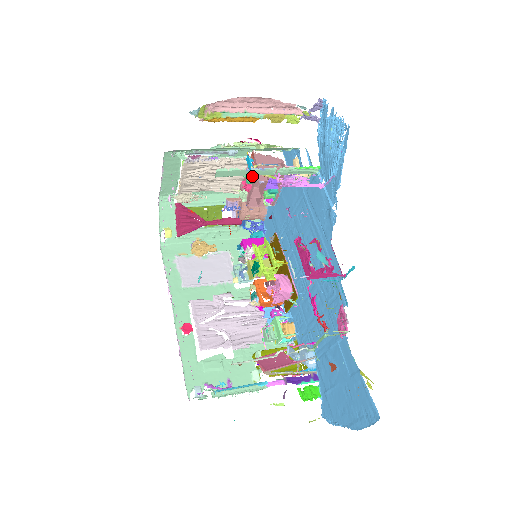
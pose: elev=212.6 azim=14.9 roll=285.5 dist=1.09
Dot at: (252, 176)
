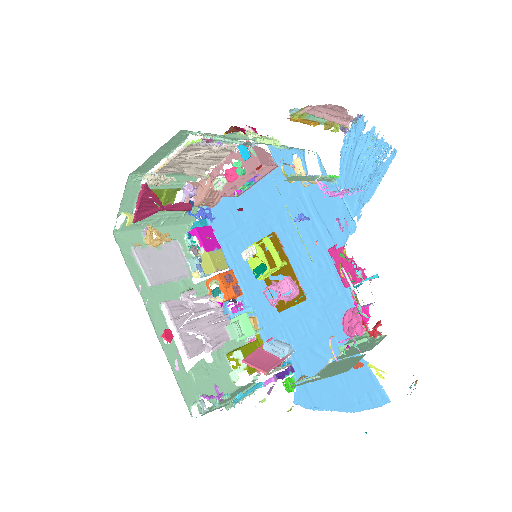
Dot at: (239, 166)
